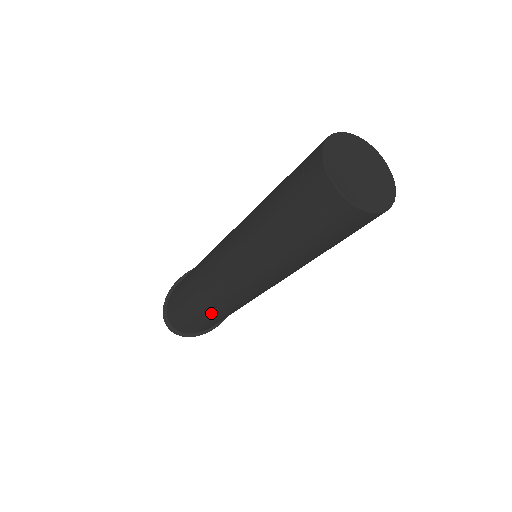
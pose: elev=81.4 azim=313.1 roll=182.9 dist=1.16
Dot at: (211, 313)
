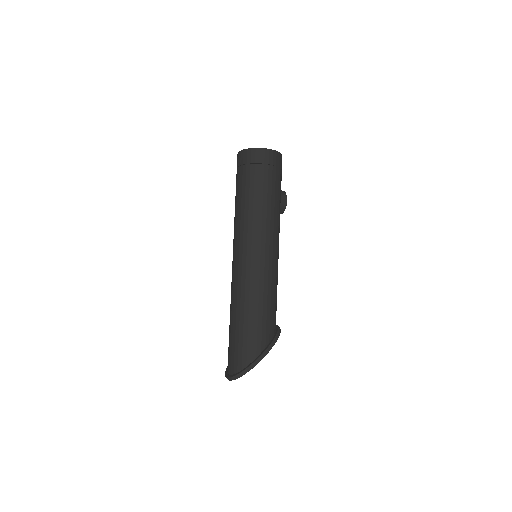
Dot at: (237, 315)
